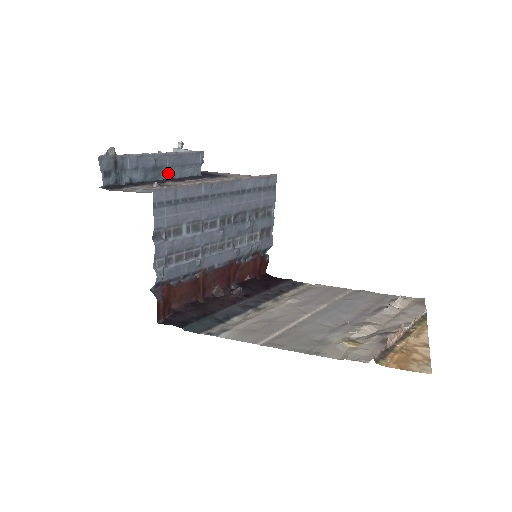
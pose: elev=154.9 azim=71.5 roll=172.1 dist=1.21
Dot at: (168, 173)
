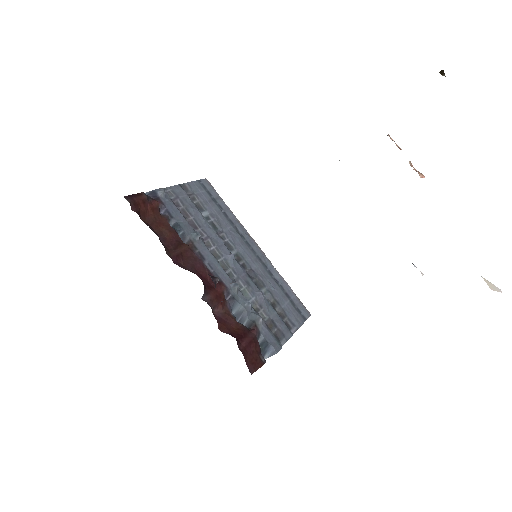
Dot at: occluded
